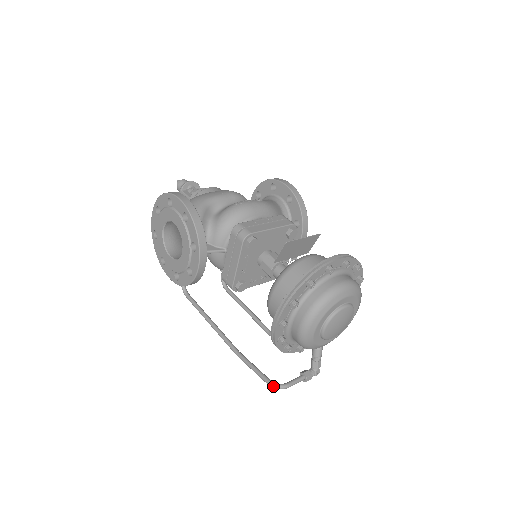
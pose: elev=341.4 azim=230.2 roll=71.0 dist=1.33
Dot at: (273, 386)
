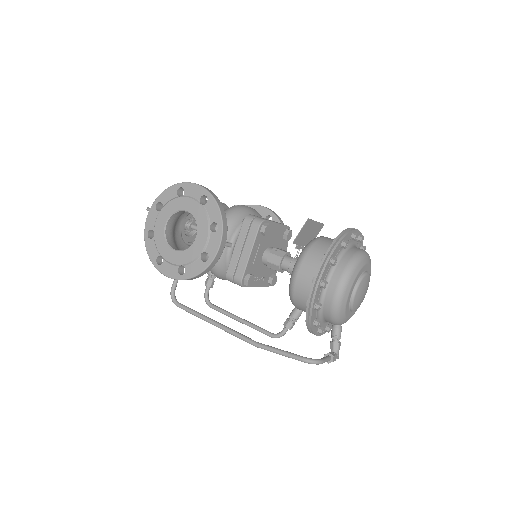
Dot at: (309, 361)
